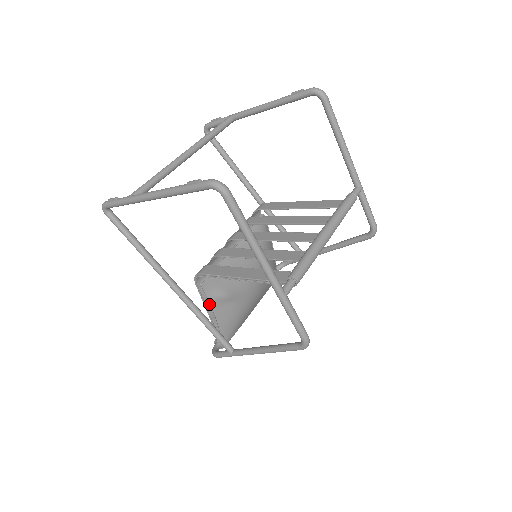
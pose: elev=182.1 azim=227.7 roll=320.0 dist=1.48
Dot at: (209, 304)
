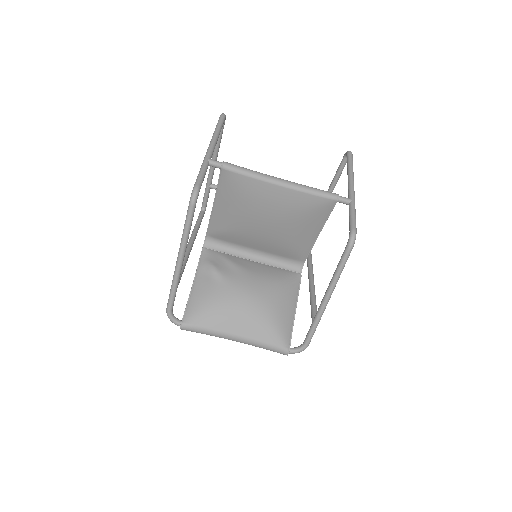
Dot at: (198, 266)
